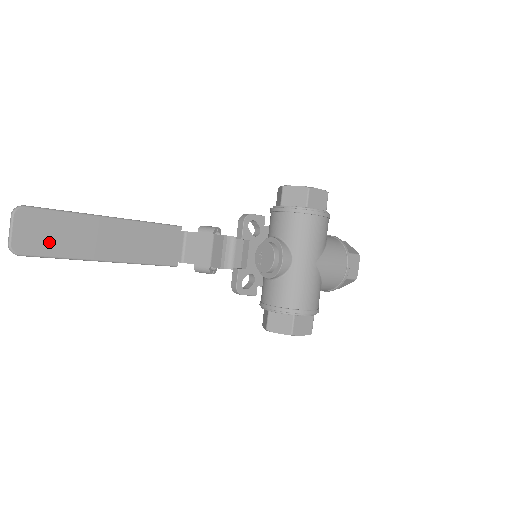
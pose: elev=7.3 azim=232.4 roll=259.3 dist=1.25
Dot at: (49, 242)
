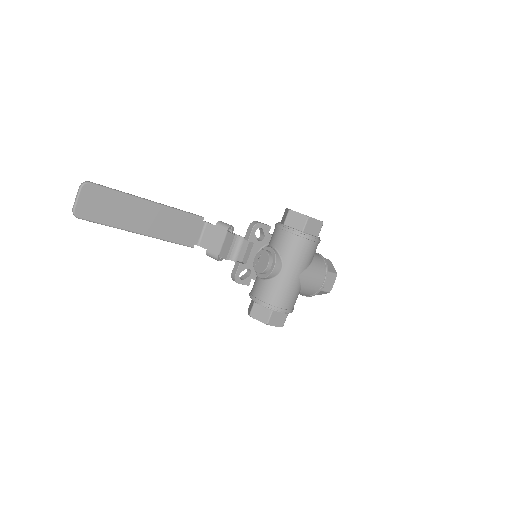
Dot at: (102, 212)
